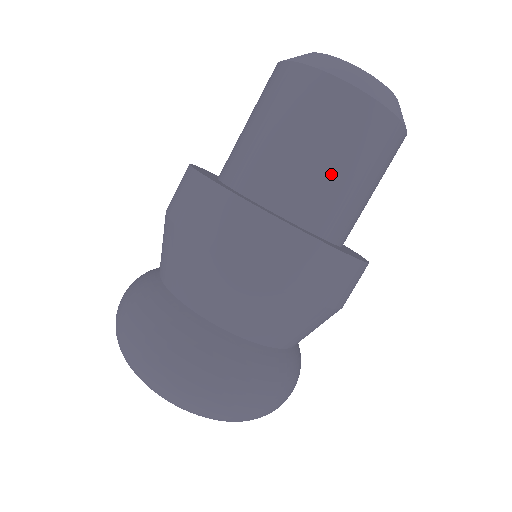
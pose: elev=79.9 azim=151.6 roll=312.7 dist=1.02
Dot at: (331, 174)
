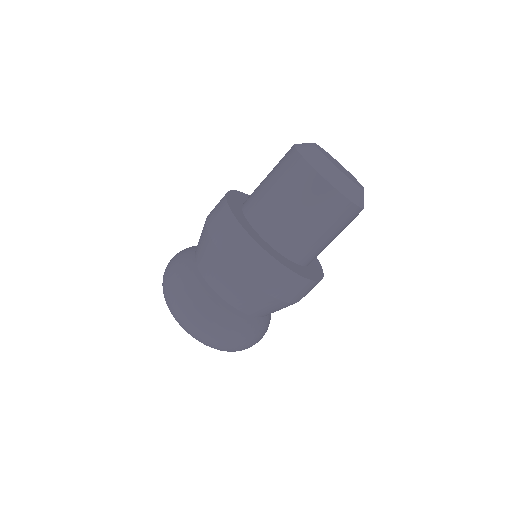
Dot at: (288, 214)
